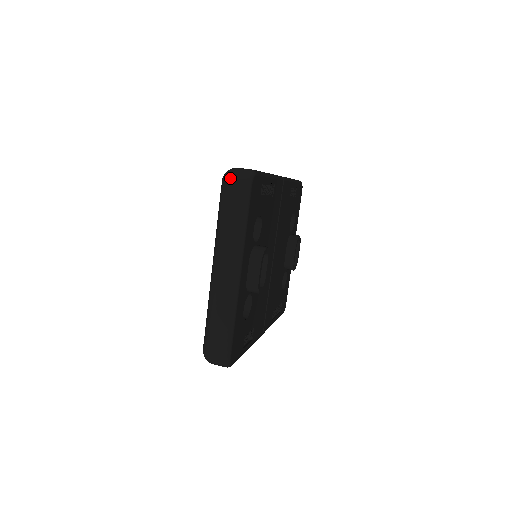
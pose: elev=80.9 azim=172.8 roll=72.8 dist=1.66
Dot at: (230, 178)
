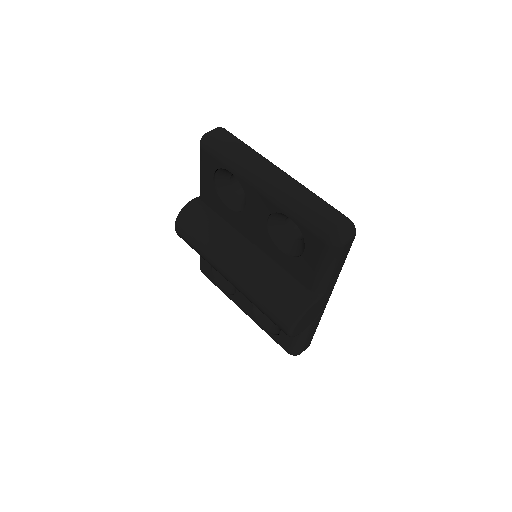
Dot at: (209, 133)
